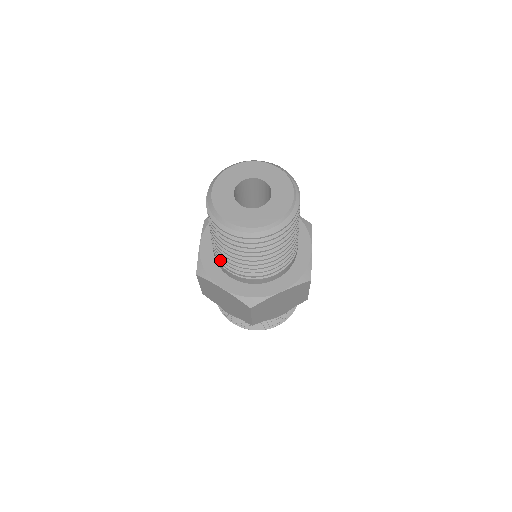
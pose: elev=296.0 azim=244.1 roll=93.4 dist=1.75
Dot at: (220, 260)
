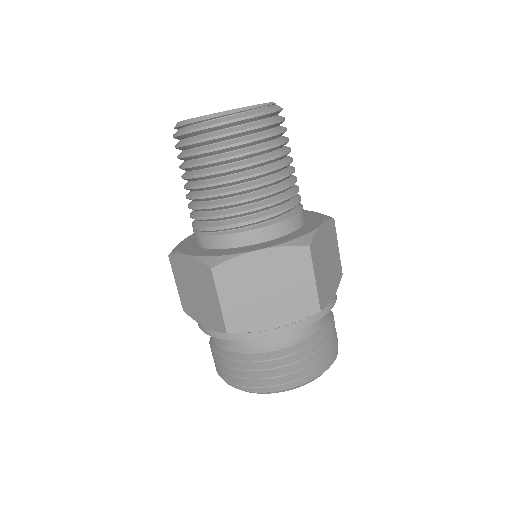
Dot at: (193, 224)
